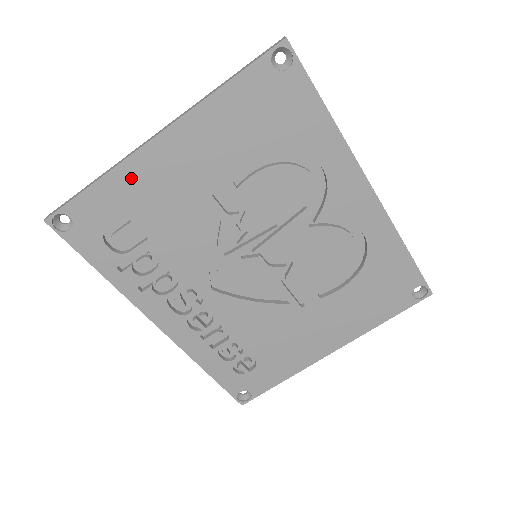
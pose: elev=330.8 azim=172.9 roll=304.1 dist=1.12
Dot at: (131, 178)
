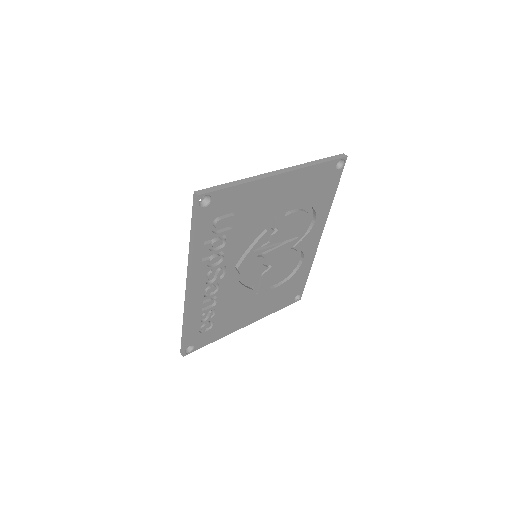
Dot at: (255, 190)
